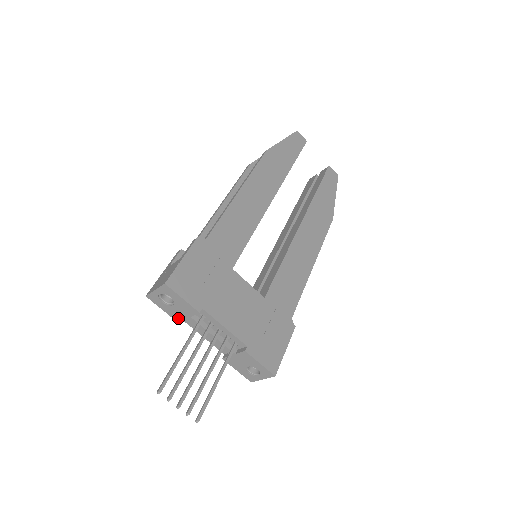
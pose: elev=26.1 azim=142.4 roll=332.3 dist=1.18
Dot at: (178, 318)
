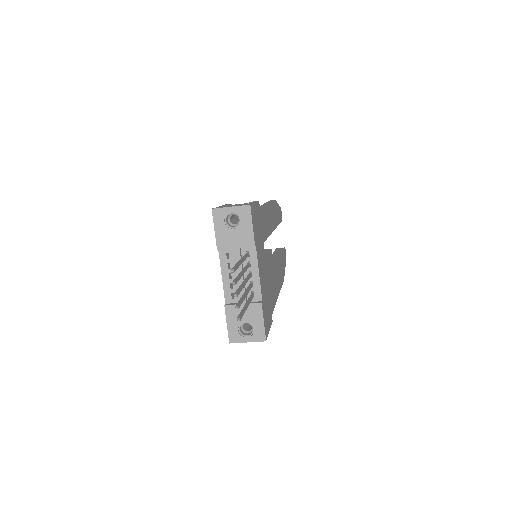
Dot at: (223, 244)
